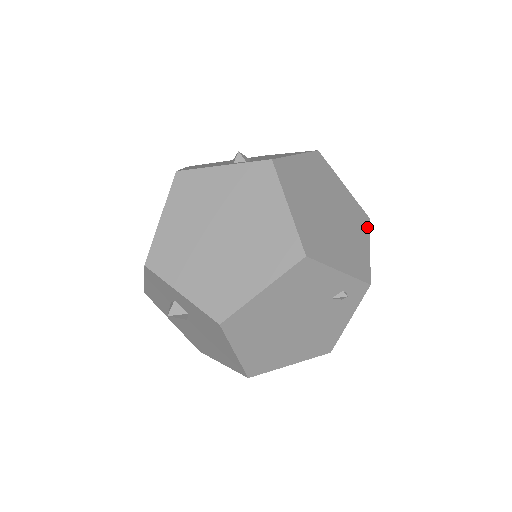
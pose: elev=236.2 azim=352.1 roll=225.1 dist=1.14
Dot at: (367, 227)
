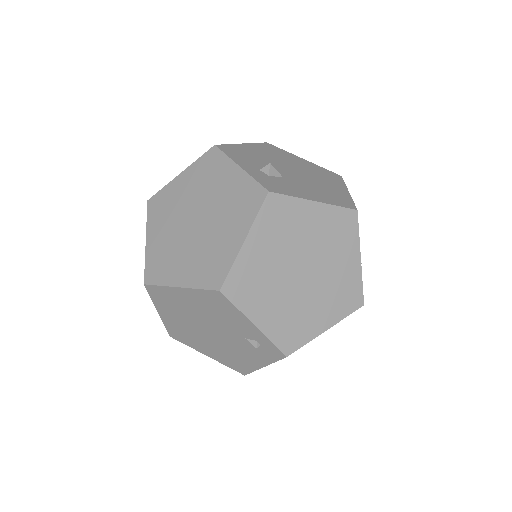
Dot at: (349, 310)
